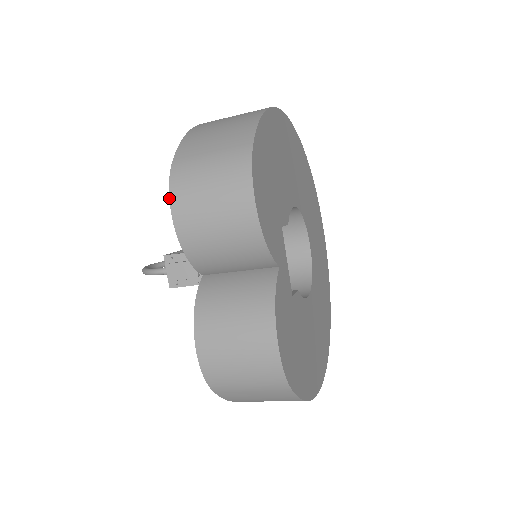
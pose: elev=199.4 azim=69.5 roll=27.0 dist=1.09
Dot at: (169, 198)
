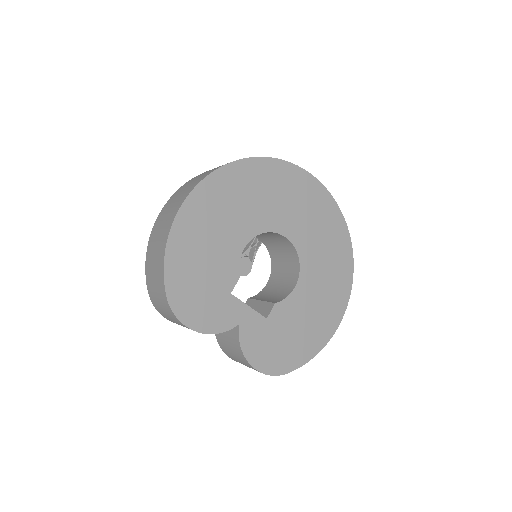
Dot at: occluded
